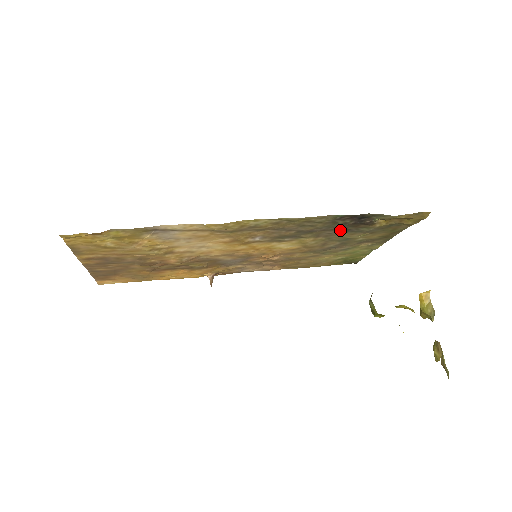
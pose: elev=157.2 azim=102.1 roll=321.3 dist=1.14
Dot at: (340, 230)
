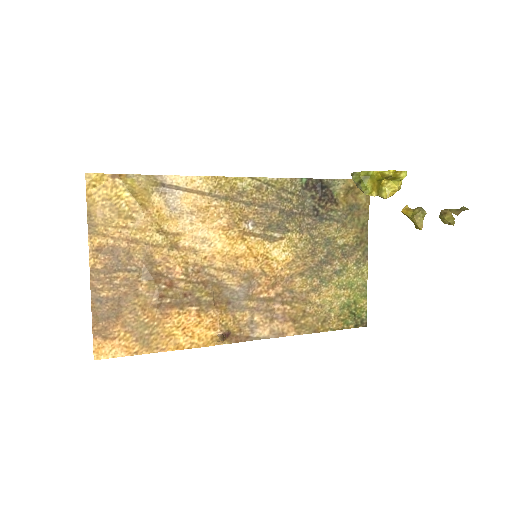
Dot at: (315, 217)
